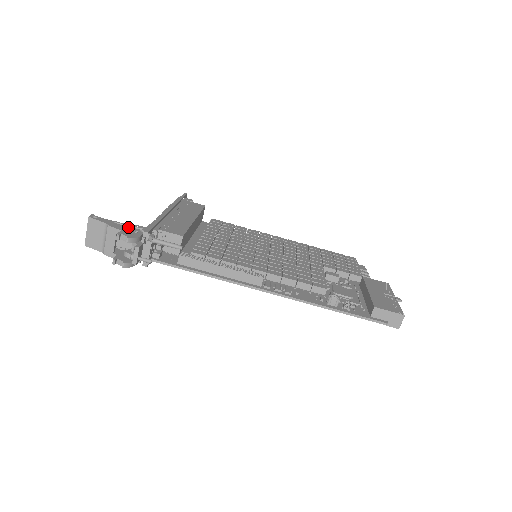
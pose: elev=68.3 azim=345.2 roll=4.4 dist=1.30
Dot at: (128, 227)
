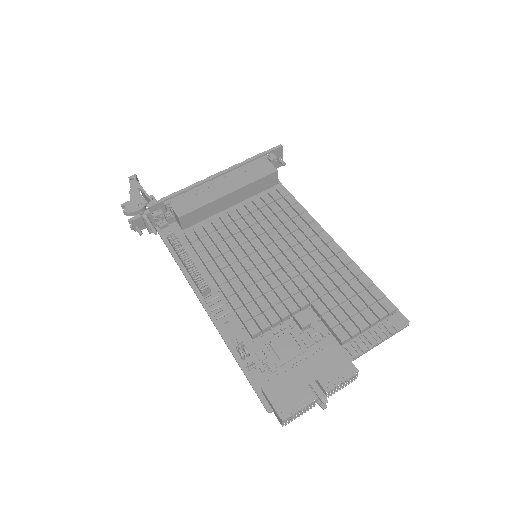
Dot at: (141, 197)
